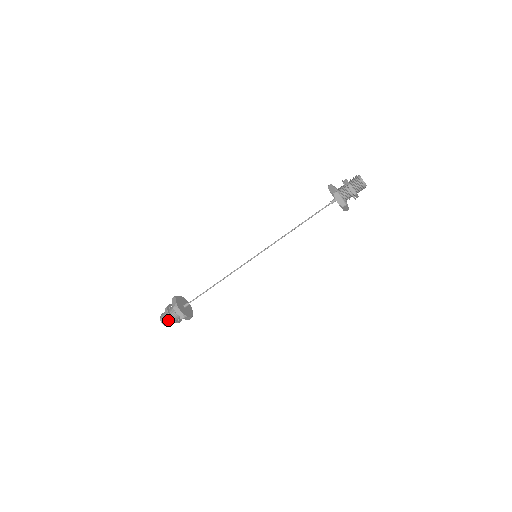
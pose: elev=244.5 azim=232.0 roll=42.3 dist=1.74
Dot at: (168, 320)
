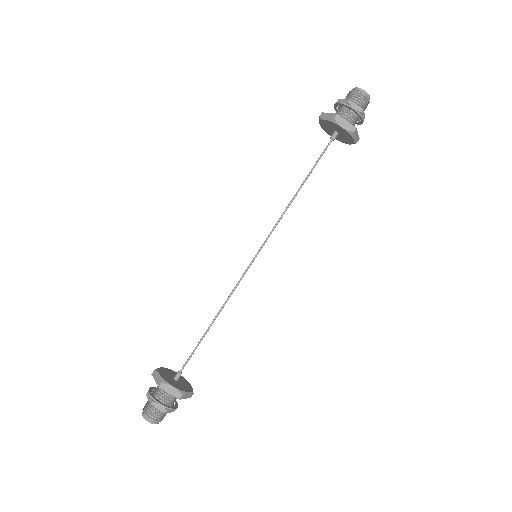
Dot at: (149, 406)
